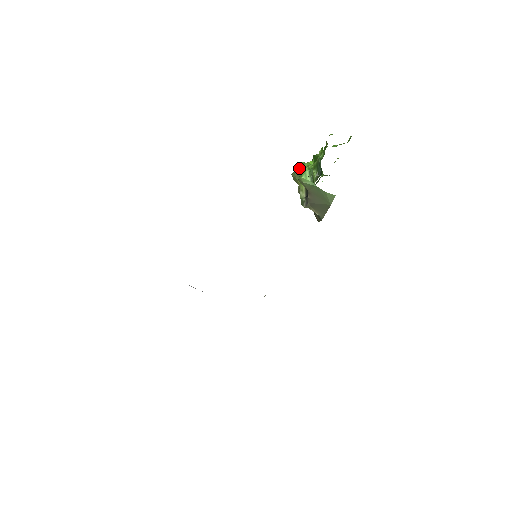
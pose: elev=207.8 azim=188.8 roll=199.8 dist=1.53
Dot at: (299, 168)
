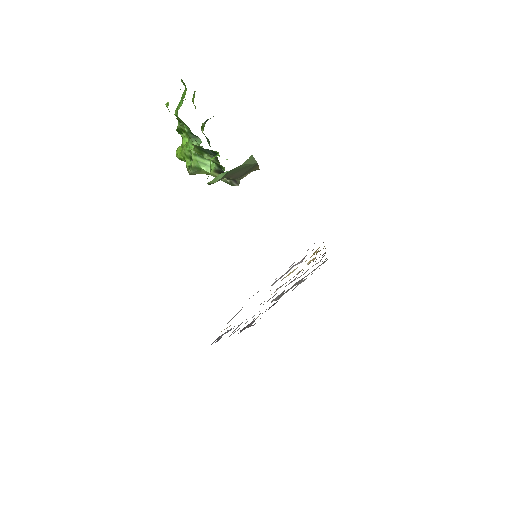
Dot at: (185, 161)
